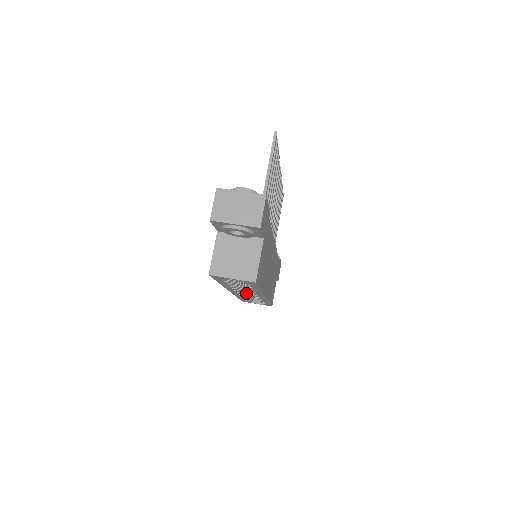
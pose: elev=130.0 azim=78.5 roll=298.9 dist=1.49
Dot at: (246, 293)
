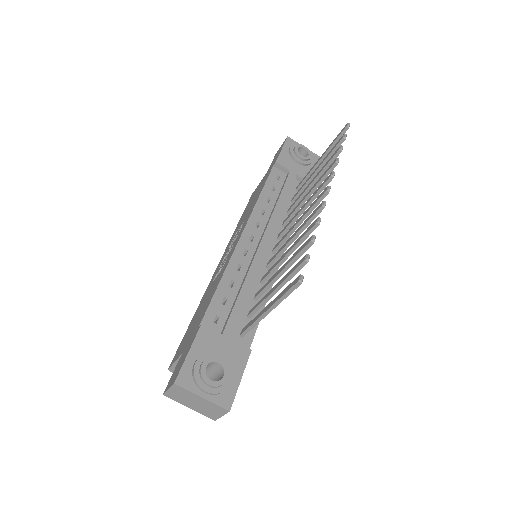
Dot at: occluded
